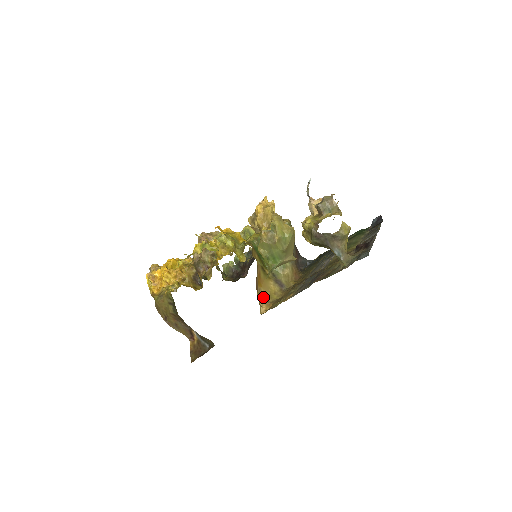
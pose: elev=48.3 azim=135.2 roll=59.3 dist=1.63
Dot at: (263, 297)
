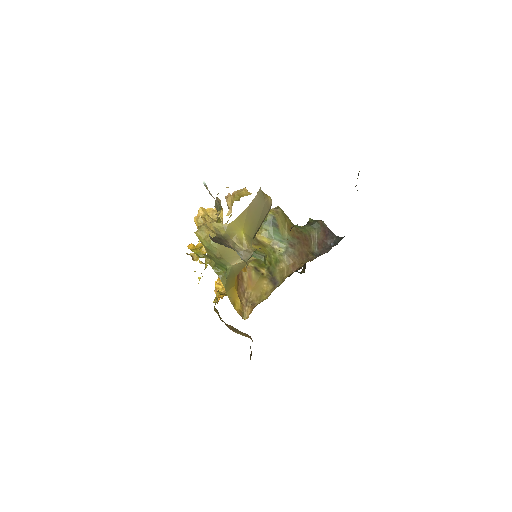
Dot at: (251, 300)
